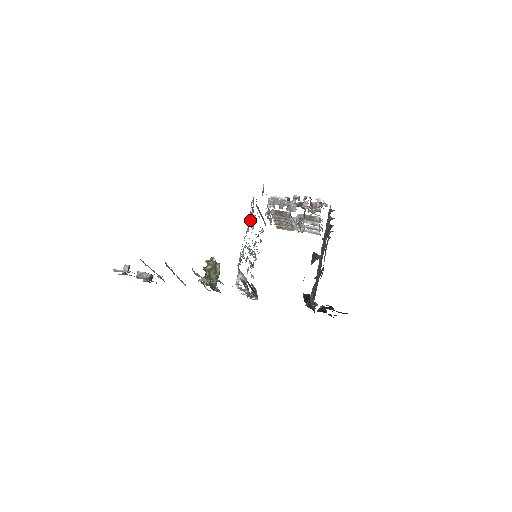
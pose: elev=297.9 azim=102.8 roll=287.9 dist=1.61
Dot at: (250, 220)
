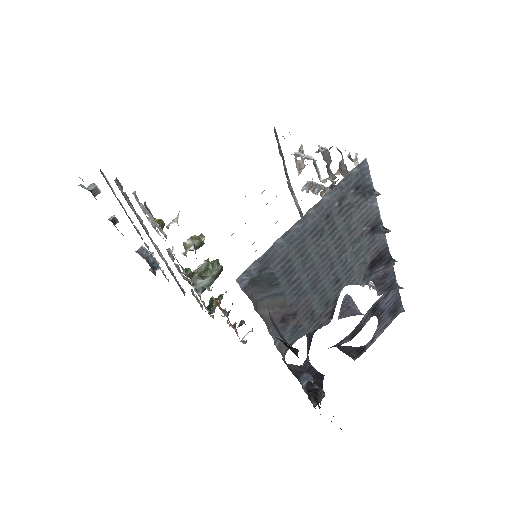
Dot at: (263, 191)
